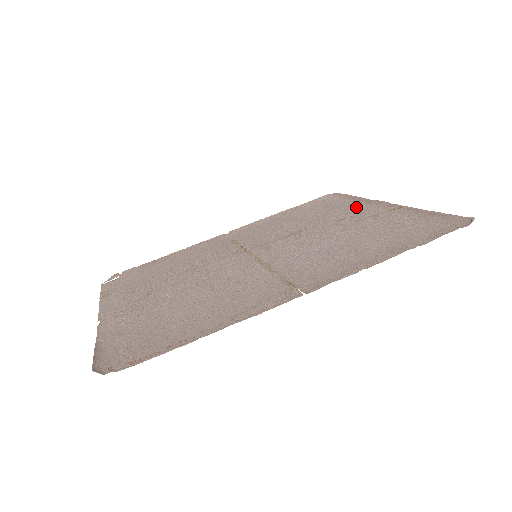
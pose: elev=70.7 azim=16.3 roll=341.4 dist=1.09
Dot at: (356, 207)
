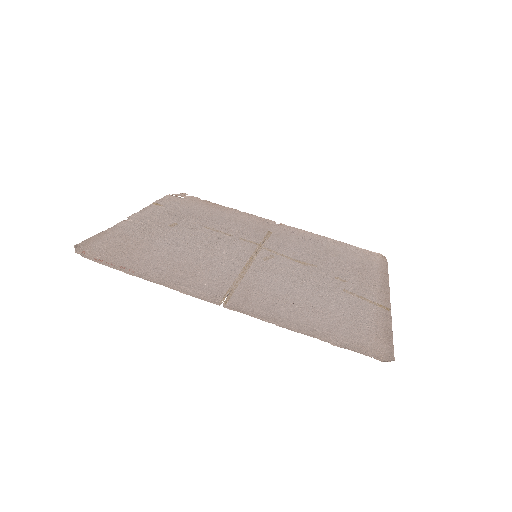
Dot at: (369, 281)
